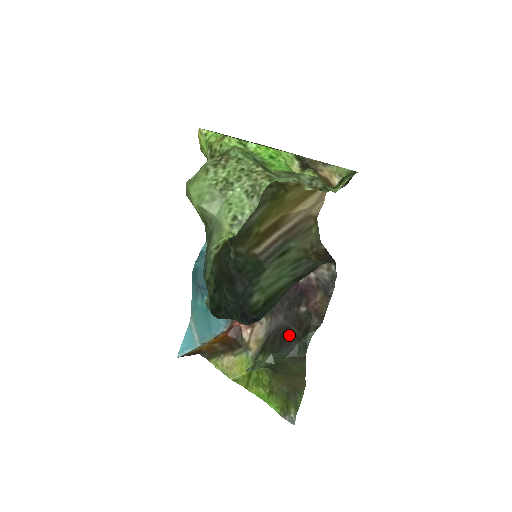
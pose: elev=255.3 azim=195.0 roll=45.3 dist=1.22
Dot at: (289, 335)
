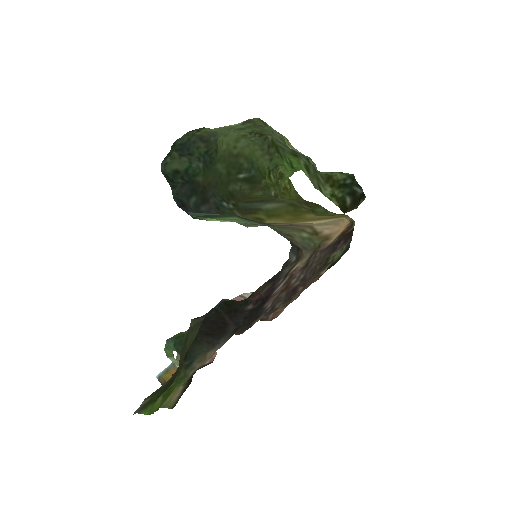
Dot at: (218, 319)
